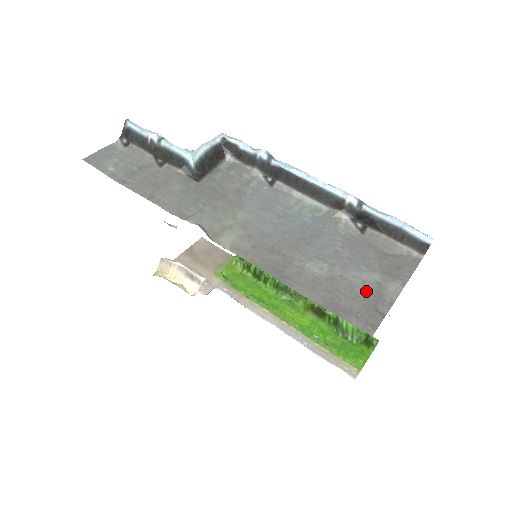
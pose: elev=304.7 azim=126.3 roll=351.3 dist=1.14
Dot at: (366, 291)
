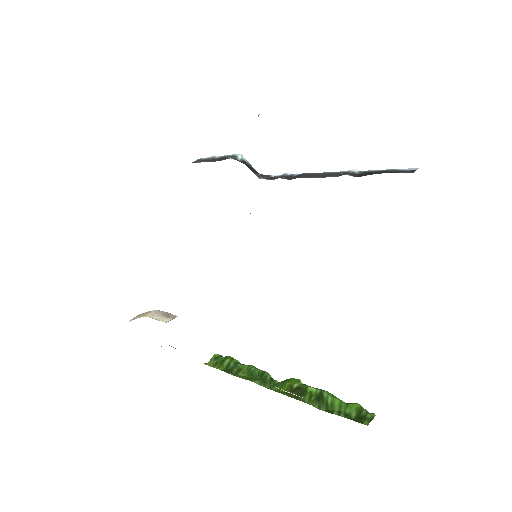
Dot at: occluded
